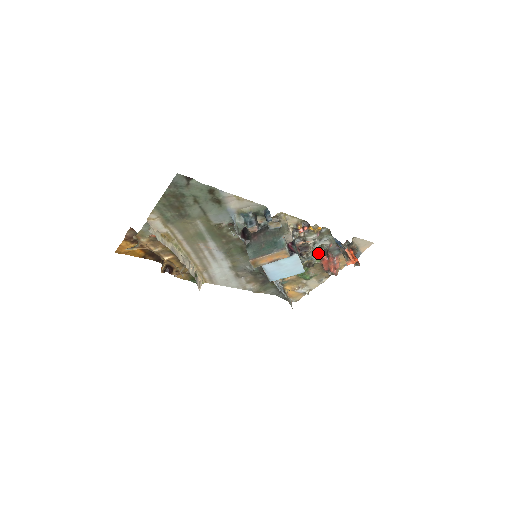
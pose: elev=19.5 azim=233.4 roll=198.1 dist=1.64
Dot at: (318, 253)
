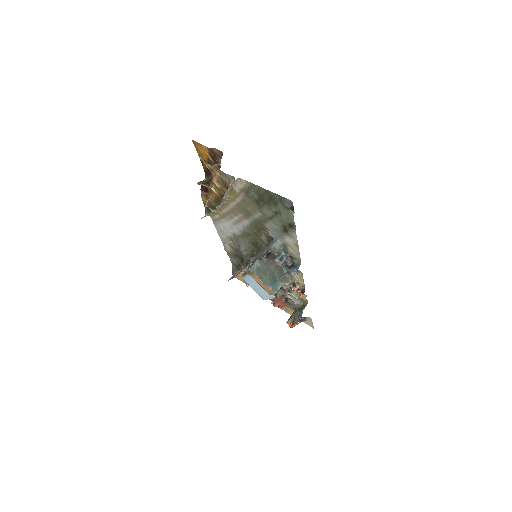
Dot at: (284, 296)
